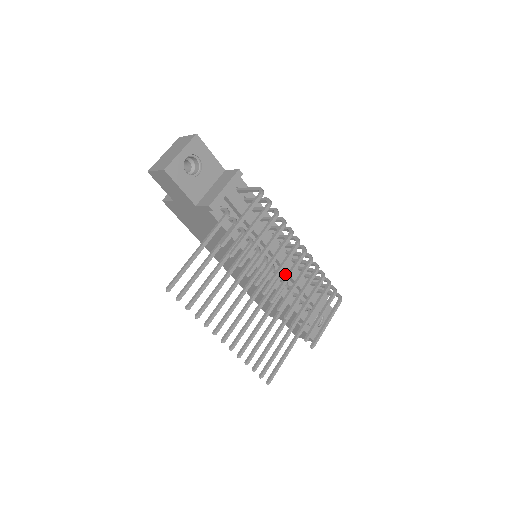
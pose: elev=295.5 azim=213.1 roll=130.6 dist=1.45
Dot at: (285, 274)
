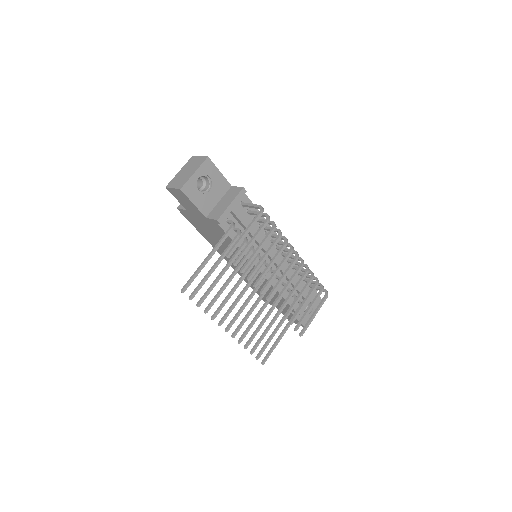
Dot at: (280, 272)
